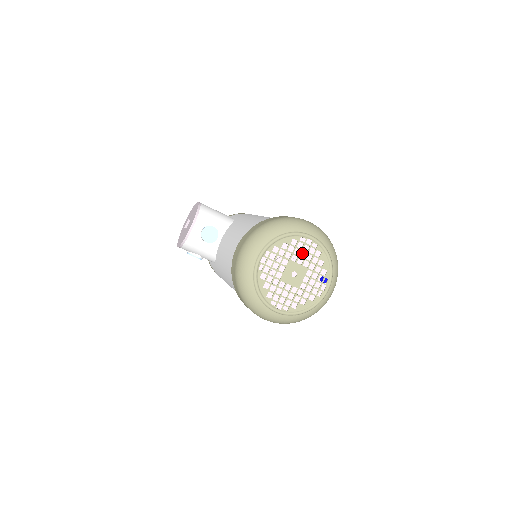
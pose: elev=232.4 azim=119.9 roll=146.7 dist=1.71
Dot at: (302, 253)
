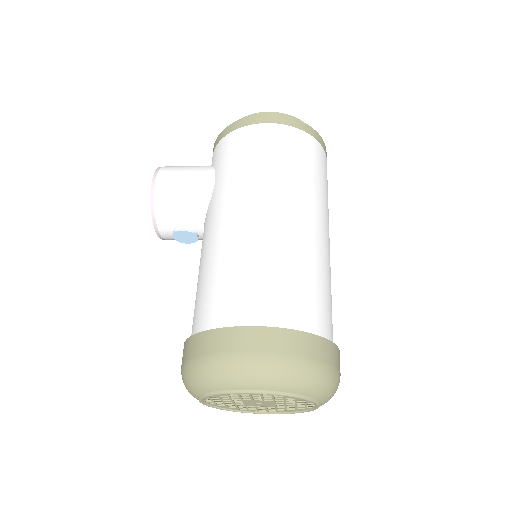
Dot at: occluded
